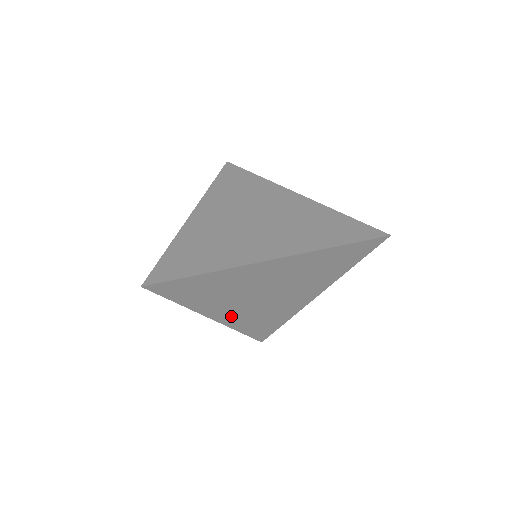
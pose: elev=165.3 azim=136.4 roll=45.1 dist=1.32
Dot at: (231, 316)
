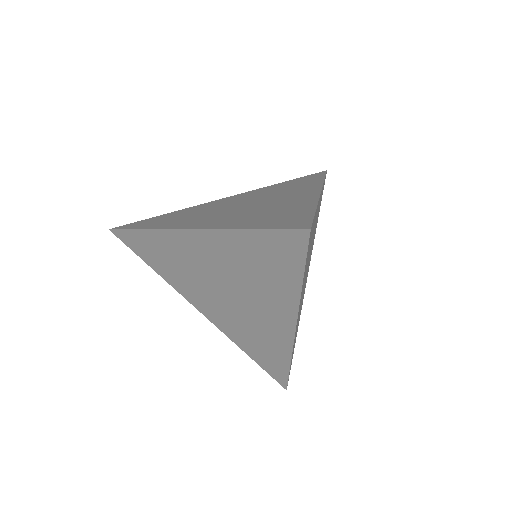
Dot at: (214, 315)
